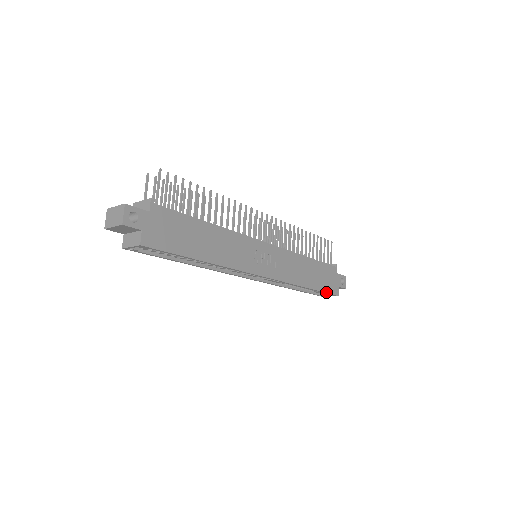
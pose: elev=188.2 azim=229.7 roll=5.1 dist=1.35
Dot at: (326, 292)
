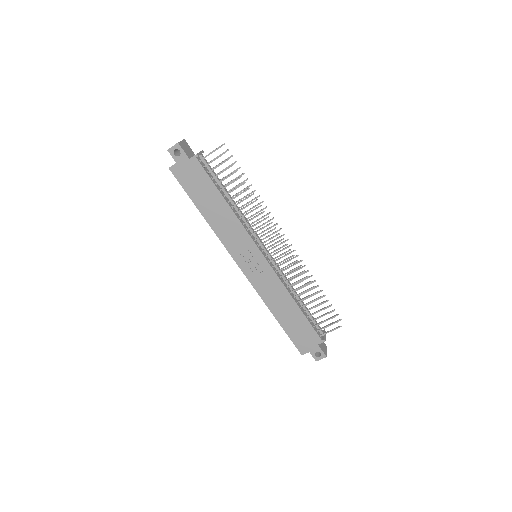
Dot at: (291, 338)
